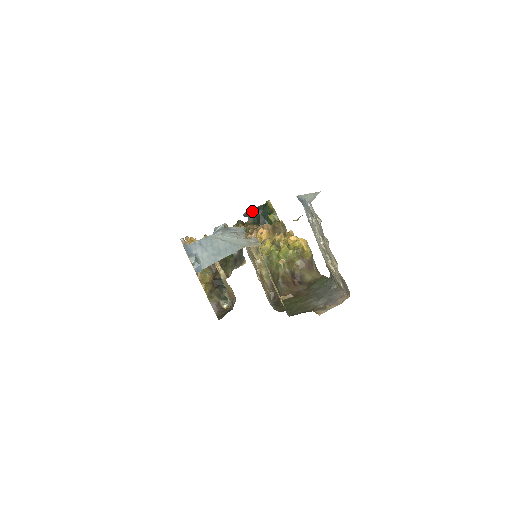
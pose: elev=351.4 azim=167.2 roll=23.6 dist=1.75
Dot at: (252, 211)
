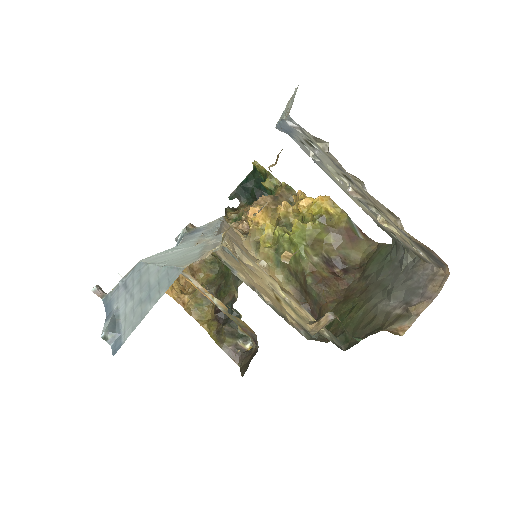
Dot at: (240, 187)
